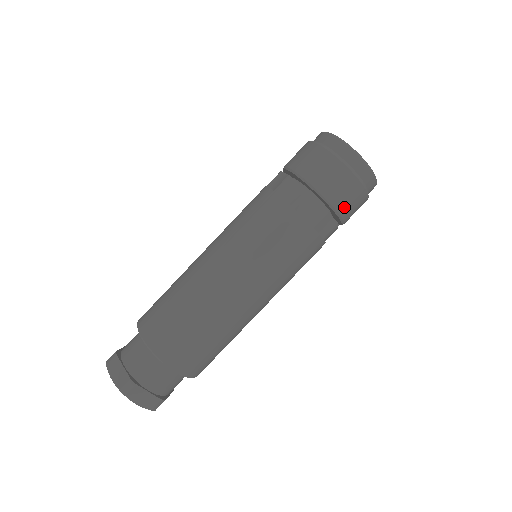
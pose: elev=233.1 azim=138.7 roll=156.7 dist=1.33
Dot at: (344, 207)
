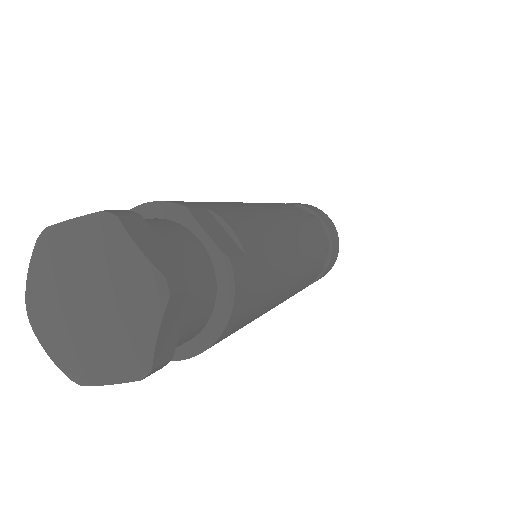
Dot at: (329, 227)
